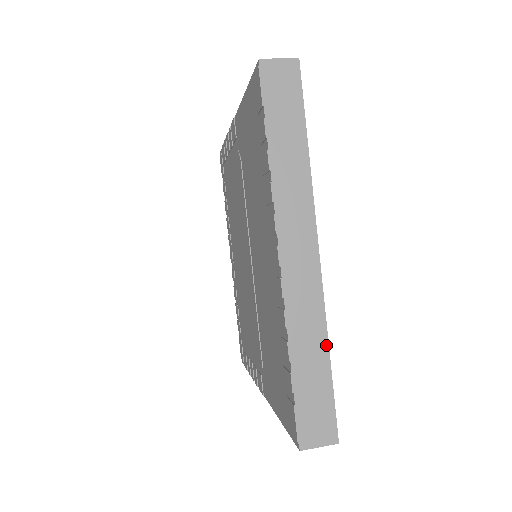
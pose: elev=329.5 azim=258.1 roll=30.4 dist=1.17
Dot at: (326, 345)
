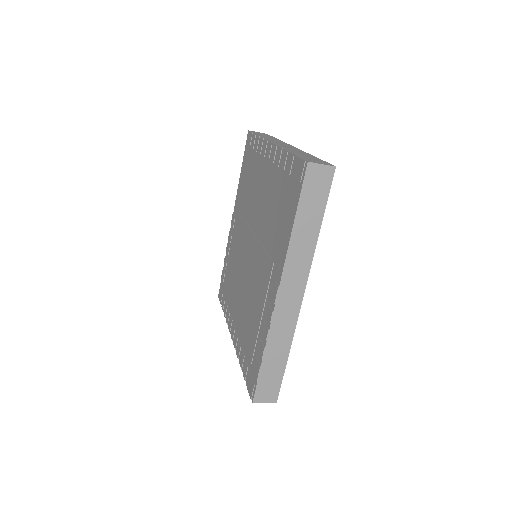
Dot at: occluded
